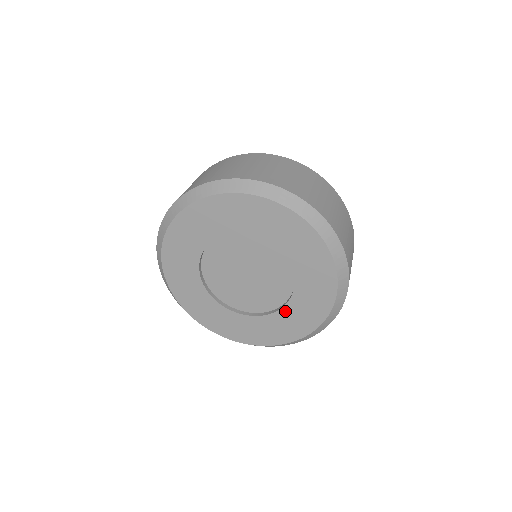
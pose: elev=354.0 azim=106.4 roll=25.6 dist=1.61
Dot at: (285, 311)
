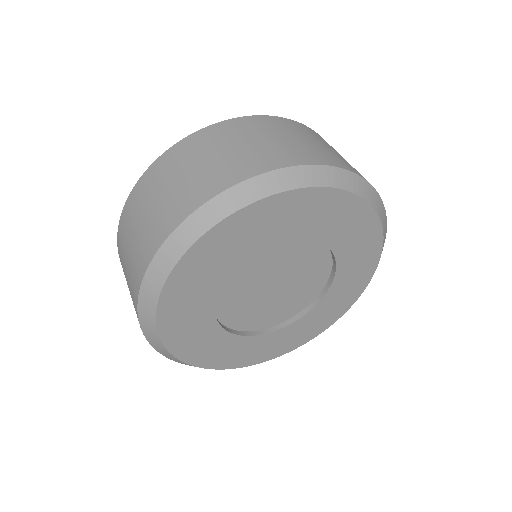
Dot at: (321, 305)
